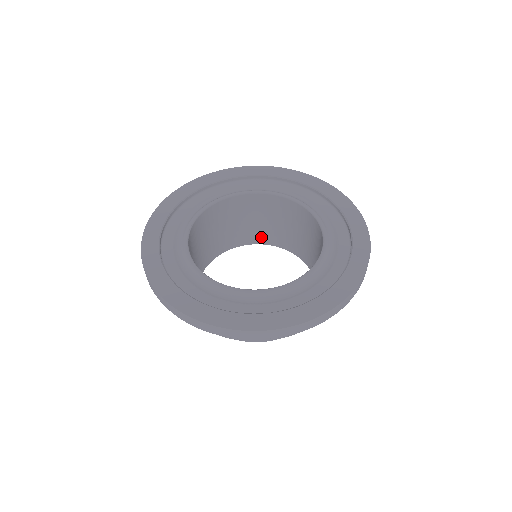
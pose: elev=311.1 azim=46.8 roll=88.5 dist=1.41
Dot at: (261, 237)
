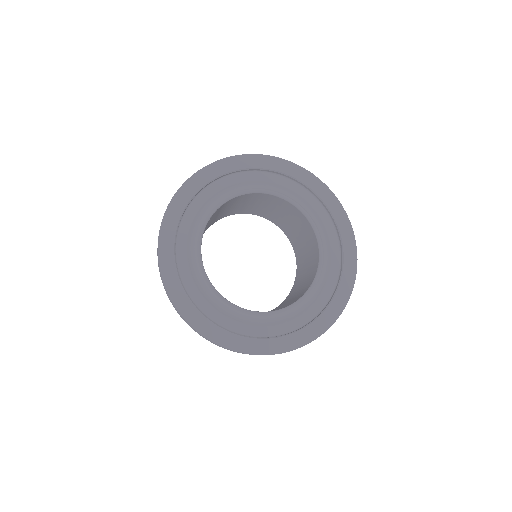
Dot at: (216, 220)
